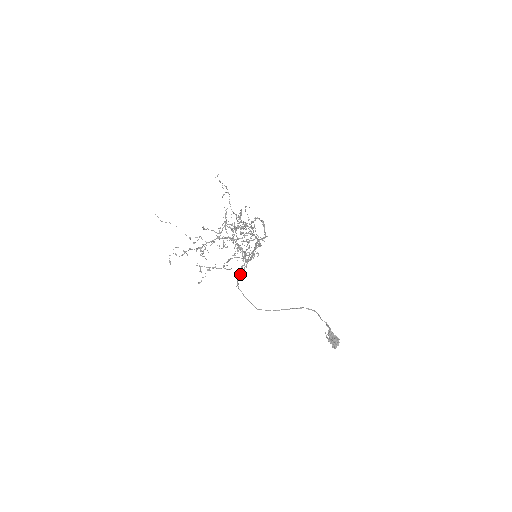
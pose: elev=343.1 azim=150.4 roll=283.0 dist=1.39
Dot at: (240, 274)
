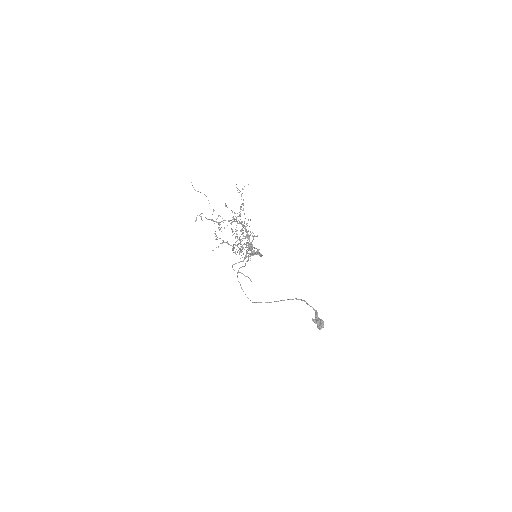
Dot at: occluded
